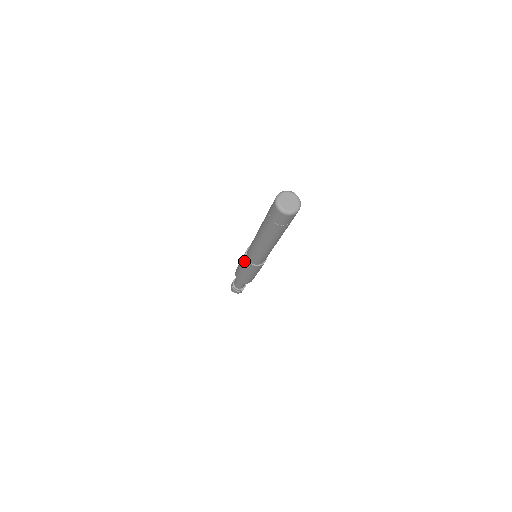
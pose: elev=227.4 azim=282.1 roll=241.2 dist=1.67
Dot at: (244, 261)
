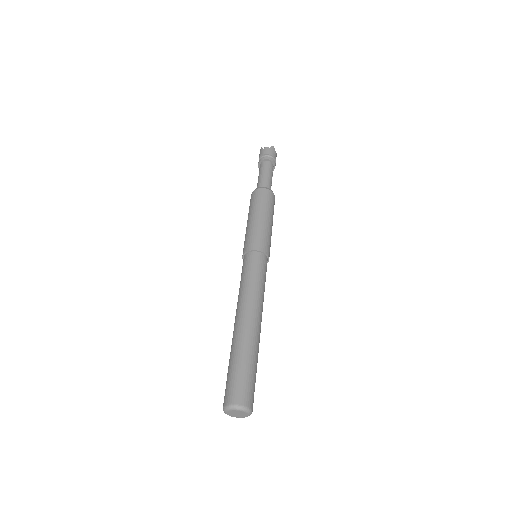
Dot at: occluded
